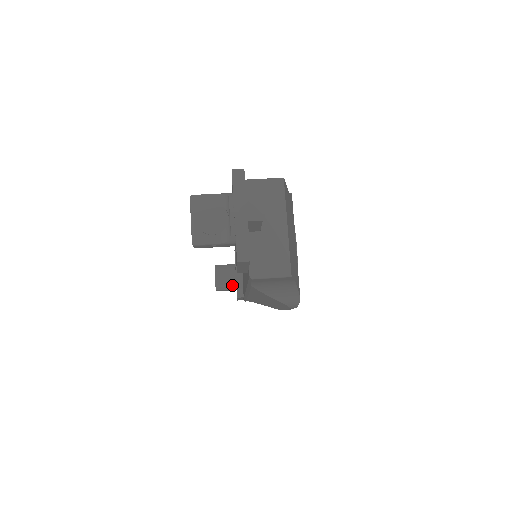
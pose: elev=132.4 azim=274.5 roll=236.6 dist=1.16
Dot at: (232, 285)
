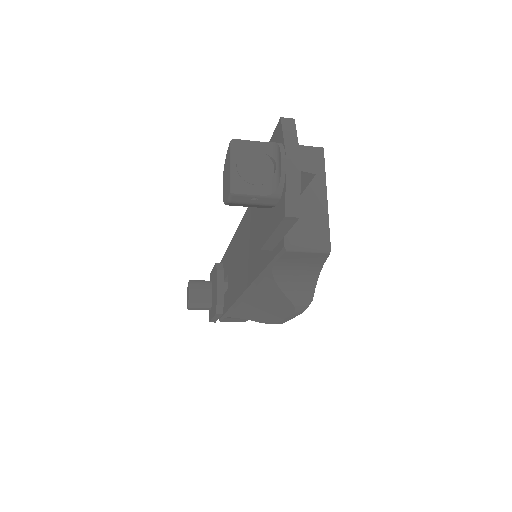
Dot at: (207, 303)
